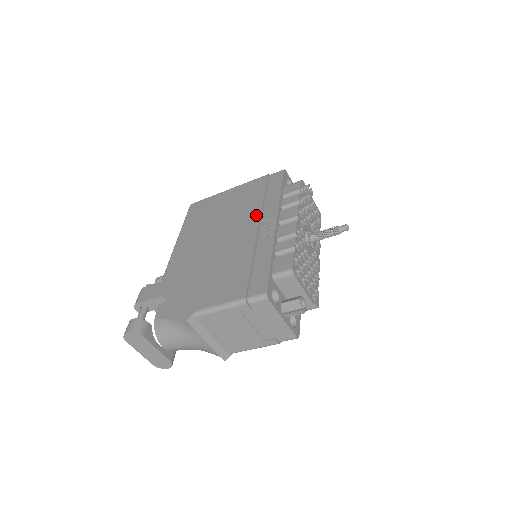
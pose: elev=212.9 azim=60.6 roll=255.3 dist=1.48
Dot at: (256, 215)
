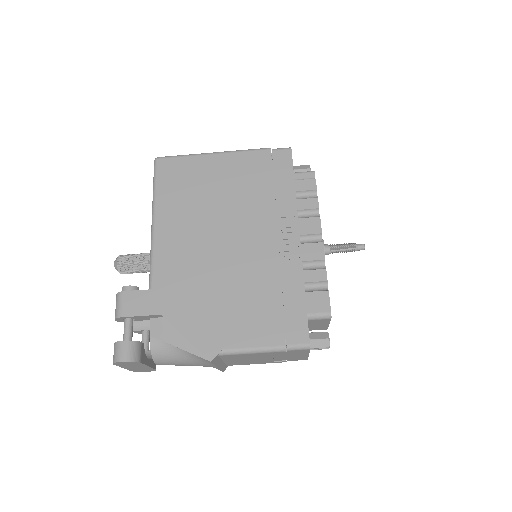
Dot at: (269, 218)
